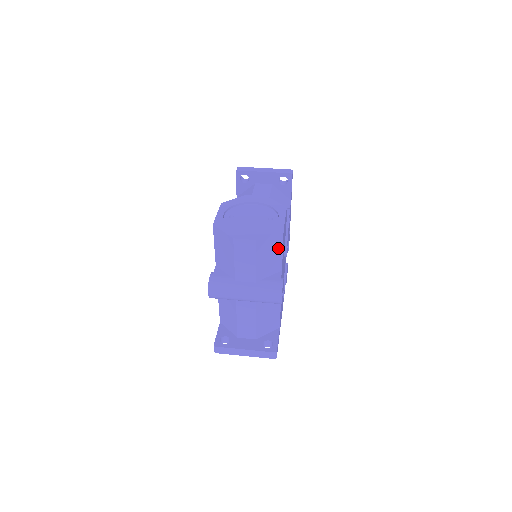
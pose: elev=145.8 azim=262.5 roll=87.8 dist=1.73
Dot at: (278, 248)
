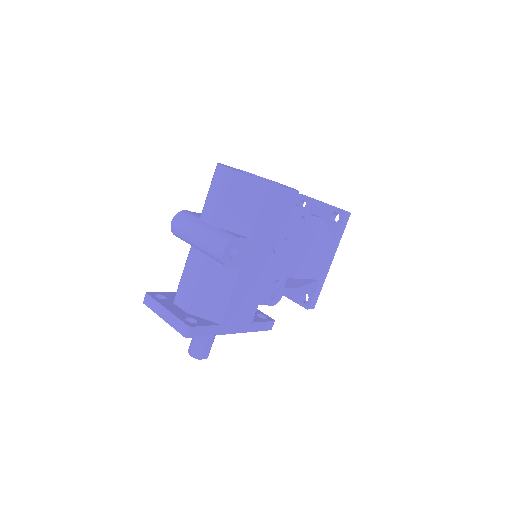
Dot at: (256, 203)
